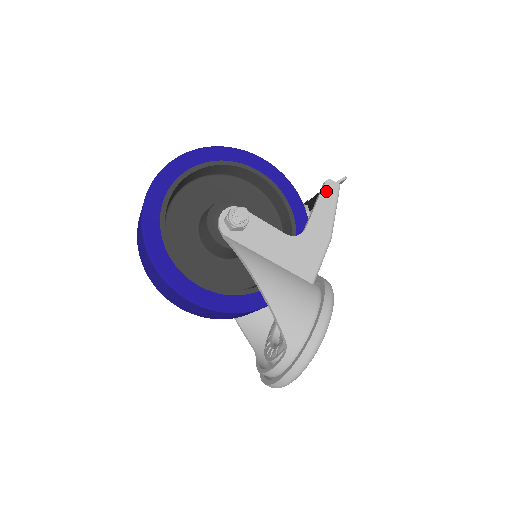
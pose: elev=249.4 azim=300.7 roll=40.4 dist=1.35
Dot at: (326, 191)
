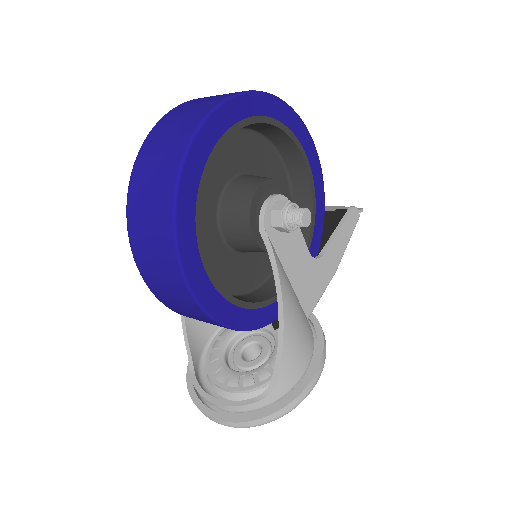
Dot at: (350, 219)
